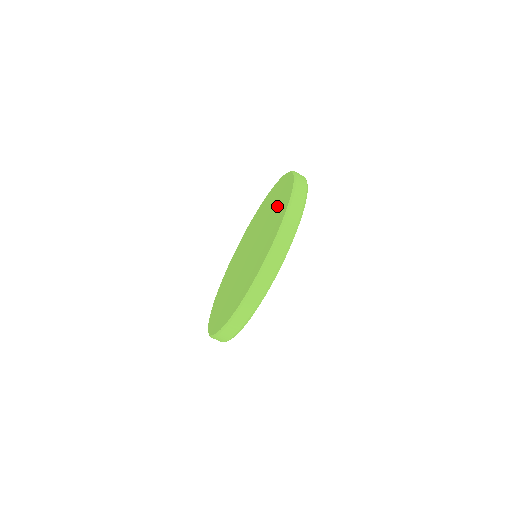
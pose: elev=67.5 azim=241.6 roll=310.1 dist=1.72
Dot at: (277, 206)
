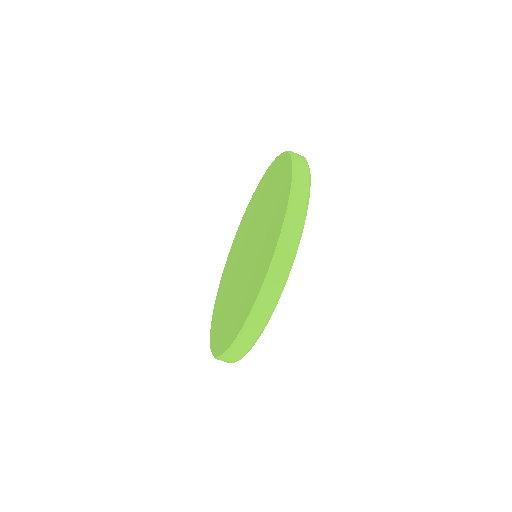
Dot at: (271, 186)
